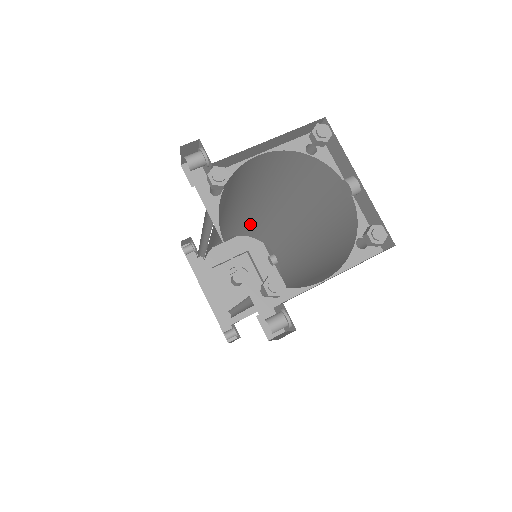
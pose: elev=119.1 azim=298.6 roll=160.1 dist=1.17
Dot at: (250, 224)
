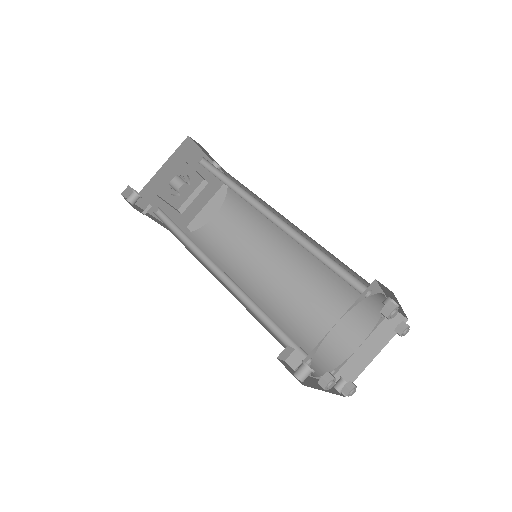
Dot at: occluded
